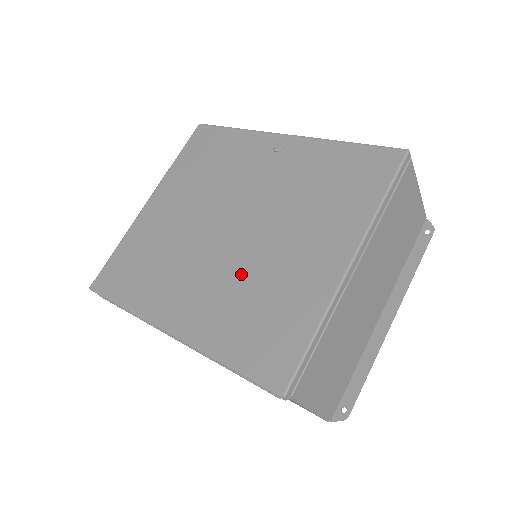
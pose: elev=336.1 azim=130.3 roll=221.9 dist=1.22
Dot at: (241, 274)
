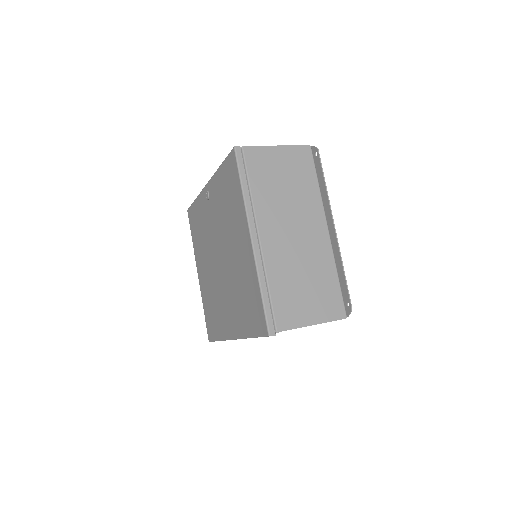
Dot at: (232, 283)
